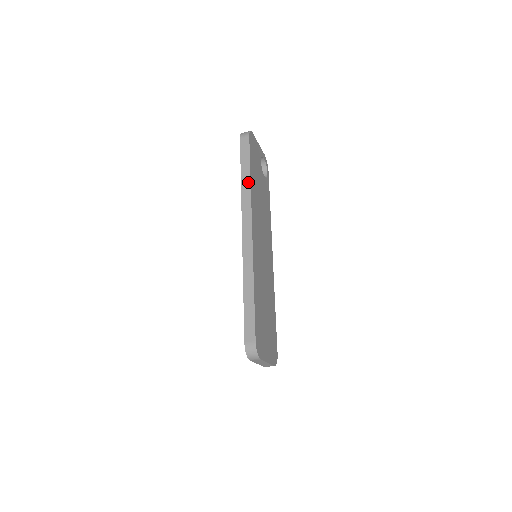
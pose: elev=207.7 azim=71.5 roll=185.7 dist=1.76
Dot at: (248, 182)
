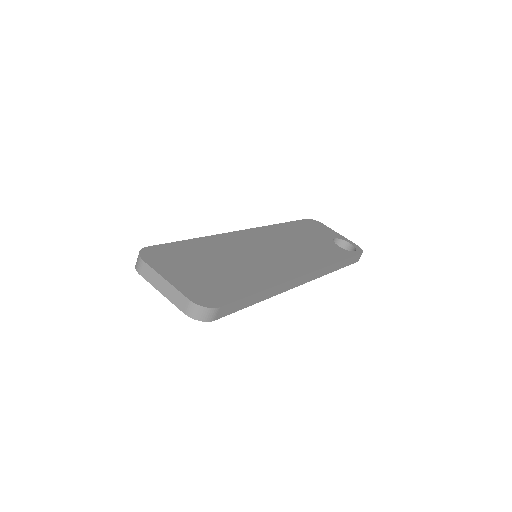
Dot at: occluded
